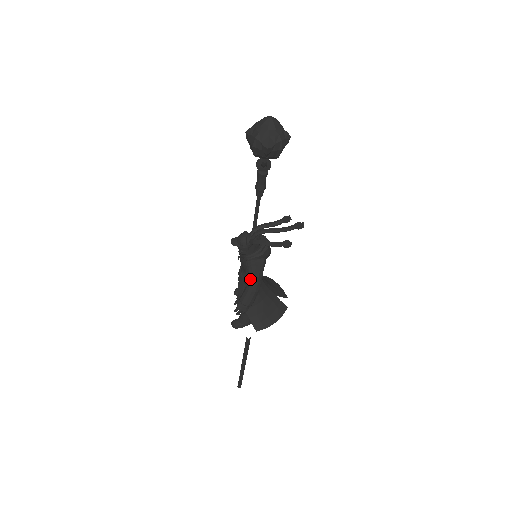
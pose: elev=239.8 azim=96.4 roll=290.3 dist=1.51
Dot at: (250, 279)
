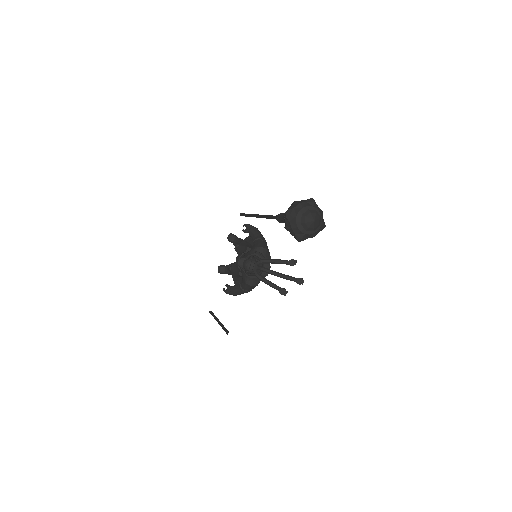
Dot at: (244, 288)
